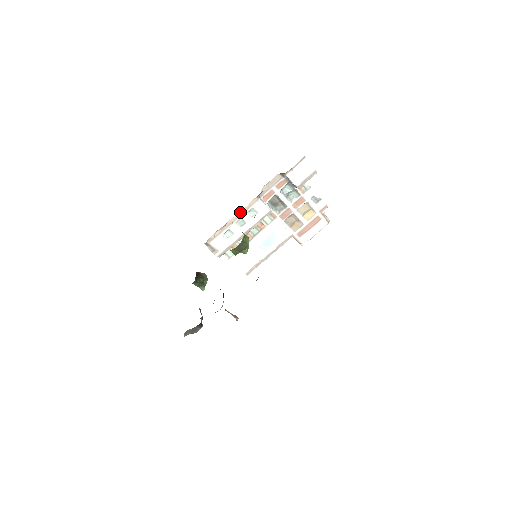
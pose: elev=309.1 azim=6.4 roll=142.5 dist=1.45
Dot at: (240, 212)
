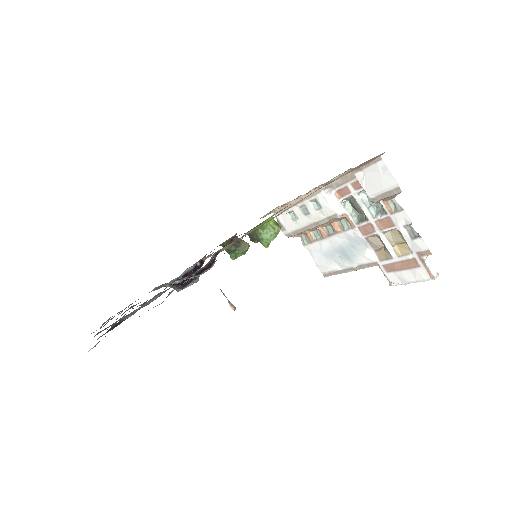
Dot at: (302, 196)
